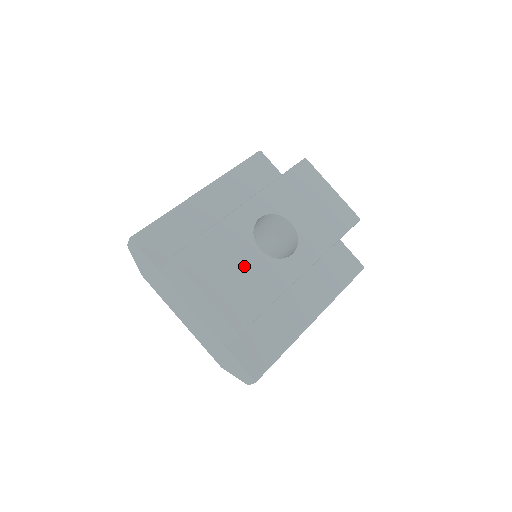
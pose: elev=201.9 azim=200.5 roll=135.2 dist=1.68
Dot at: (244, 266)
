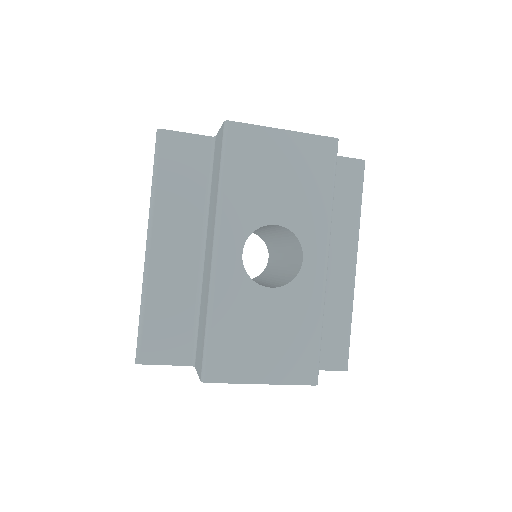
Dot at: (270, 321)
